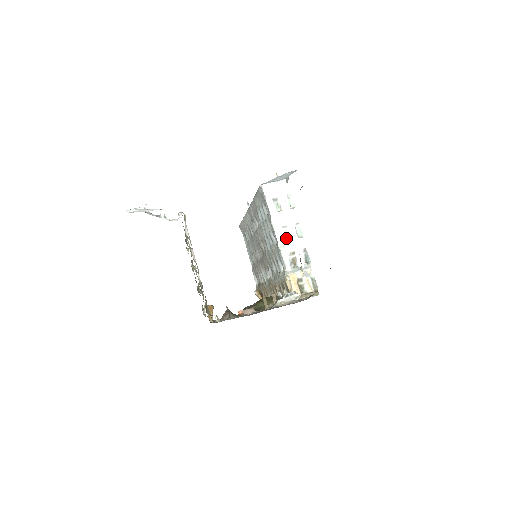
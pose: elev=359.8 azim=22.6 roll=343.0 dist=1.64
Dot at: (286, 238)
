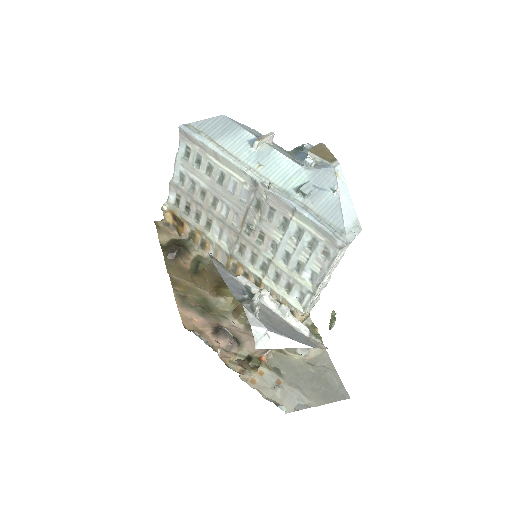
Dot at: occluded
